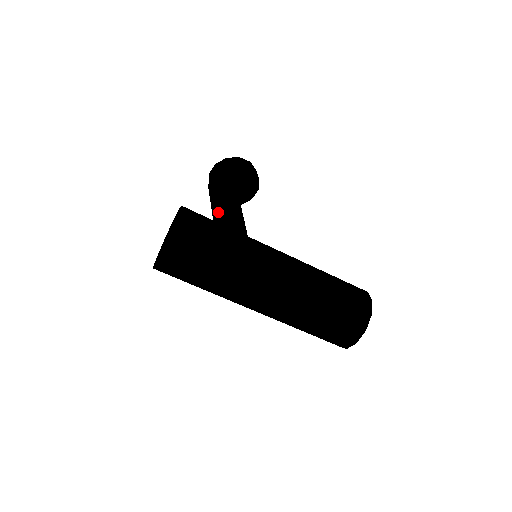
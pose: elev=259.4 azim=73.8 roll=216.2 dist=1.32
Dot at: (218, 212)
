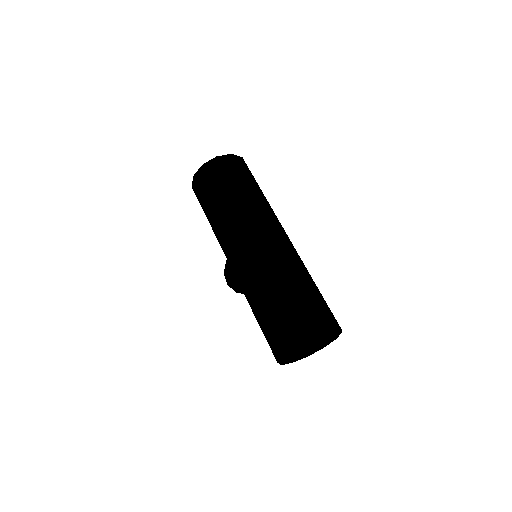
Dot at: occluded
